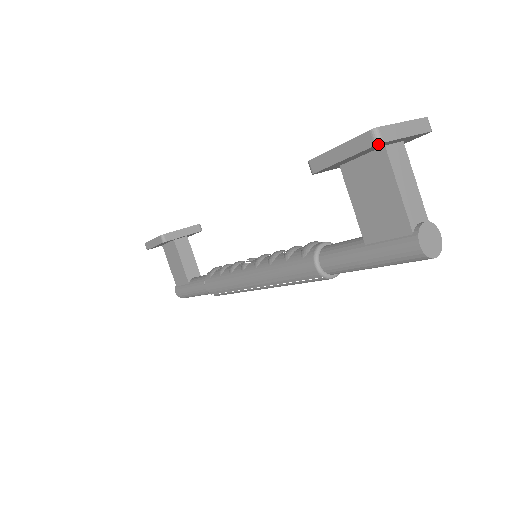
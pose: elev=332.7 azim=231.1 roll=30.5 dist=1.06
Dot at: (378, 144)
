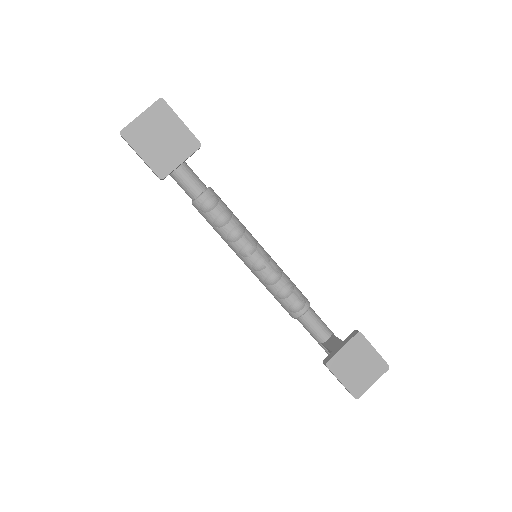
Dot at: occluded
